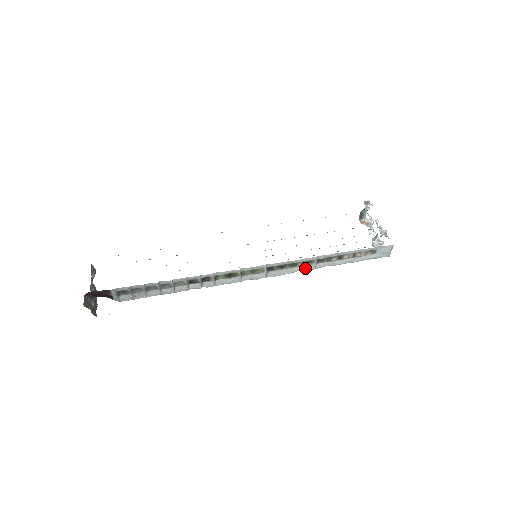
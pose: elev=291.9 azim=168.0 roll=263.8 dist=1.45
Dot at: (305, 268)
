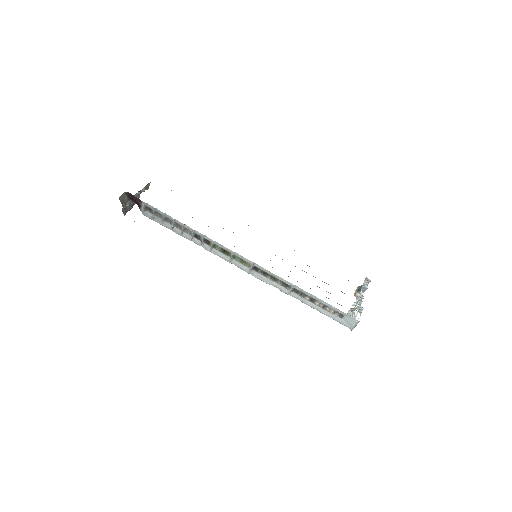
Dot at: (281, 288)
